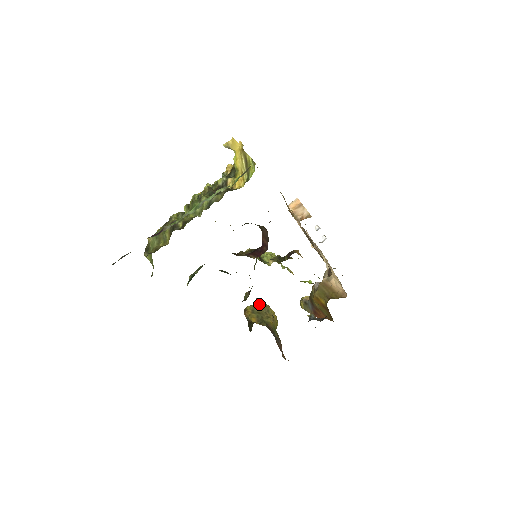
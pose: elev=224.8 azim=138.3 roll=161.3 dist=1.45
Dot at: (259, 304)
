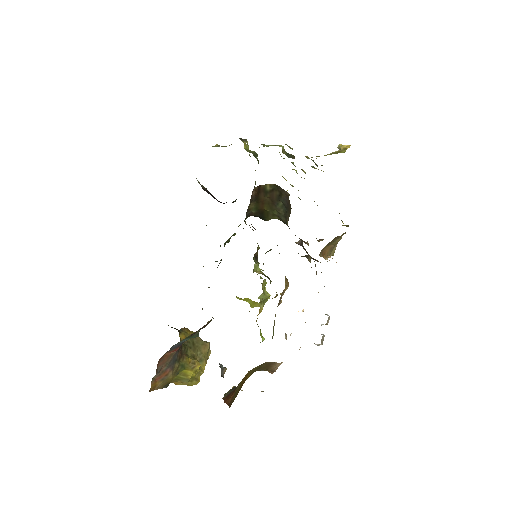
Dot at: (204, 344)
